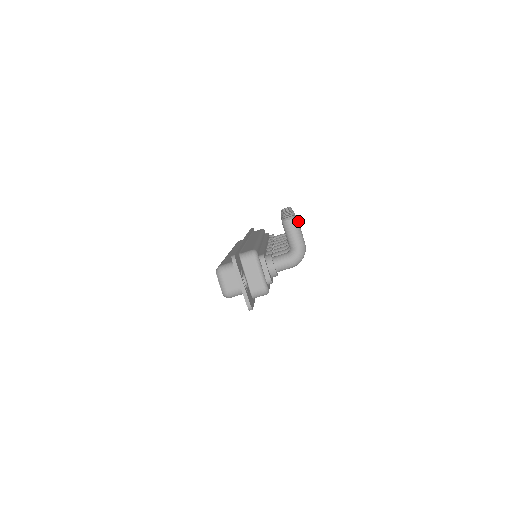
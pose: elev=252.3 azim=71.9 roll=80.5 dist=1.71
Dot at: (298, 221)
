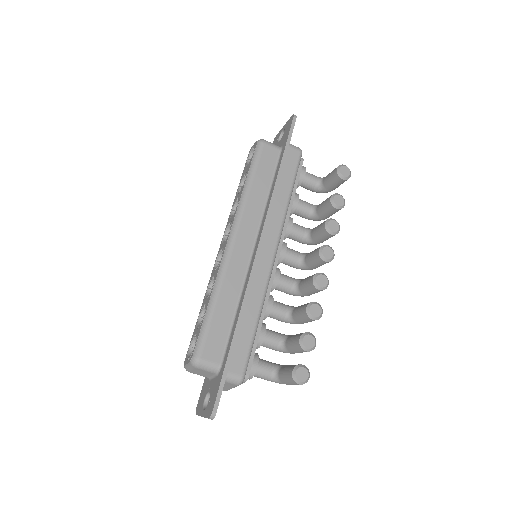
Dot at: occluded
